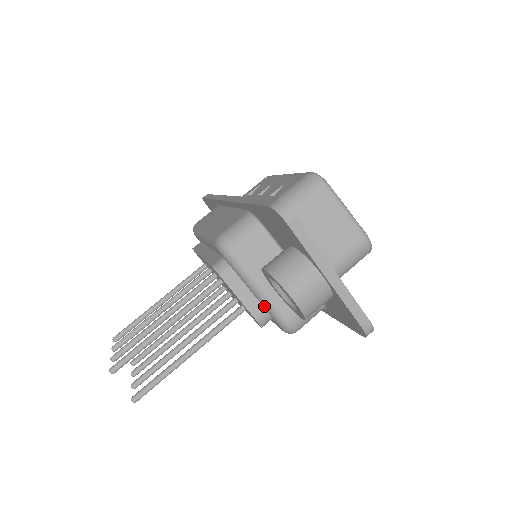
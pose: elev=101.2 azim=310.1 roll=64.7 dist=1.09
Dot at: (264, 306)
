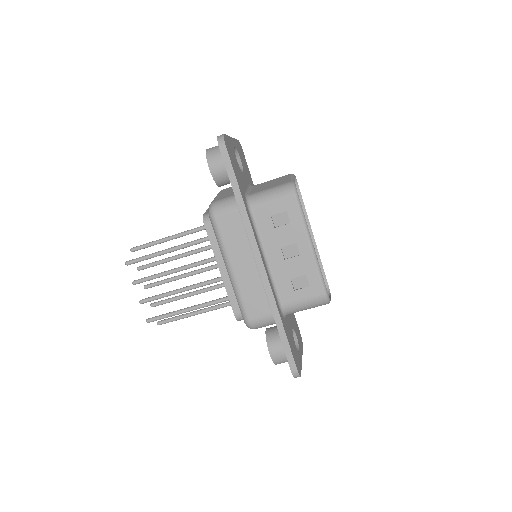
Dot at: occluded
